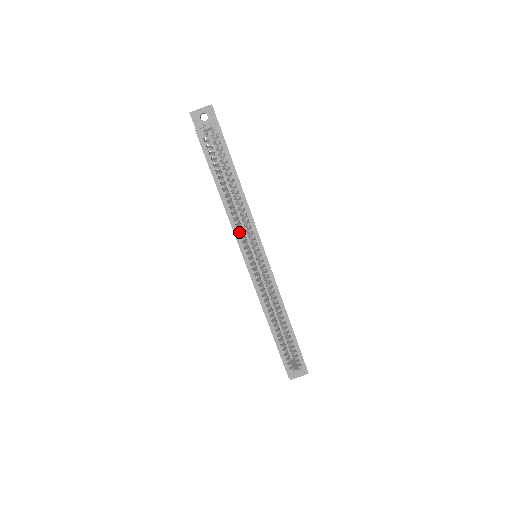
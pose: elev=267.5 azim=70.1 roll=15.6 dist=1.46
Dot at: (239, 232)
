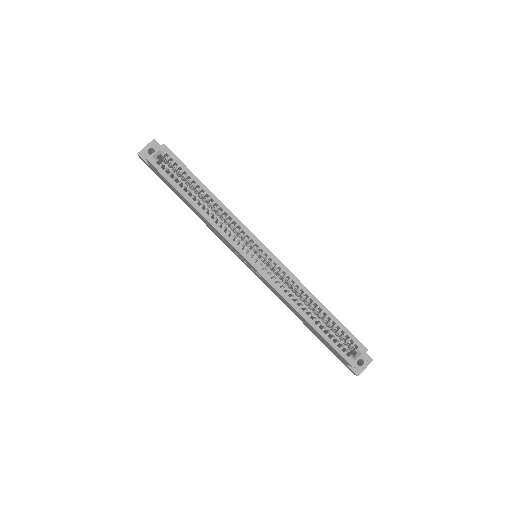
Dot at: (226, 233)
